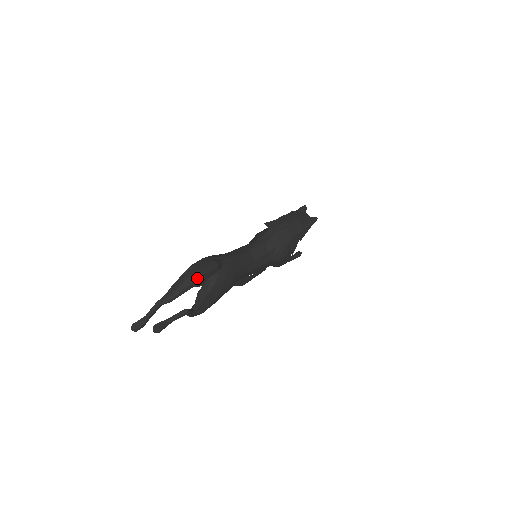
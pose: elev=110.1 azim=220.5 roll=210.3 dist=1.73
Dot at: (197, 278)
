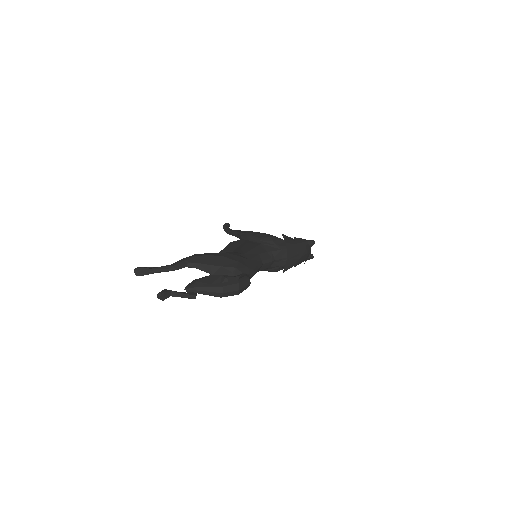
Dot at: (232, 295)
